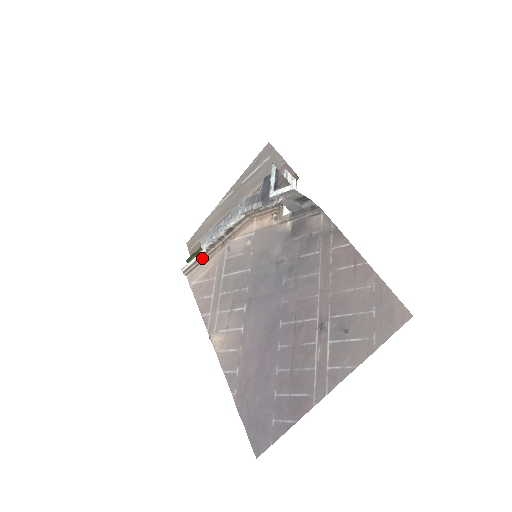
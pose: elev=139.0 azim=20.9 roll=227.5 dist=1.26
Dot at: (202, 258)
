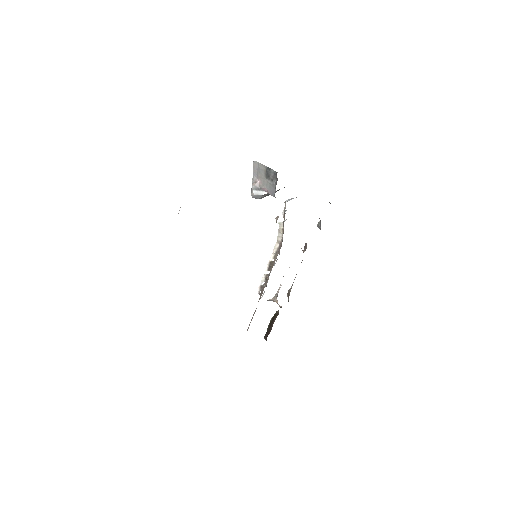
Dot at: occluded
